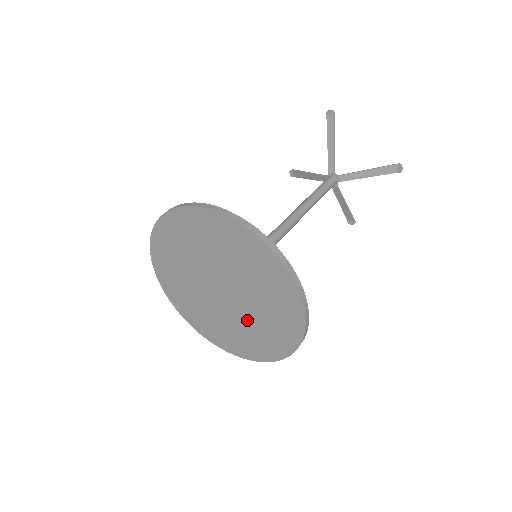
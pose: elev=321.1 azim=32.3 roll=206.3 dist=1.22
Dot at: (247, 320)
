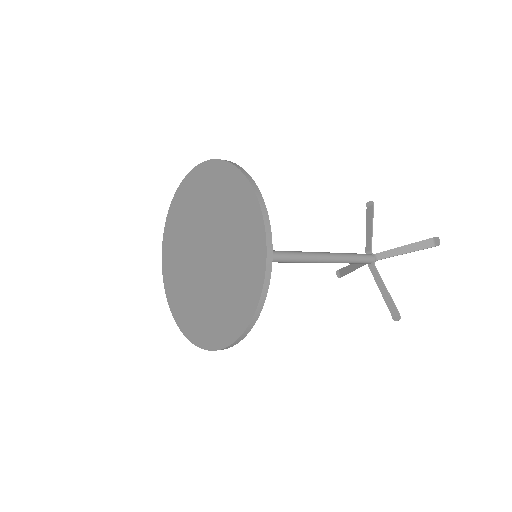
Dot at: (221, 283)
